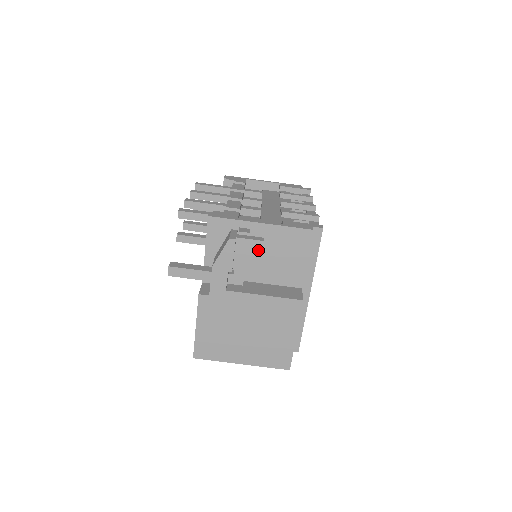
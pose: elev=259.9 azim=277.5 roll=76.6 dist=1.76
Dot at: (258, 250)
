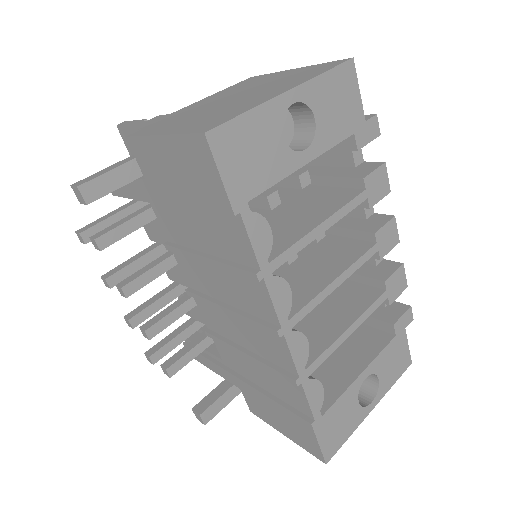
Dot at: (161, 117)
